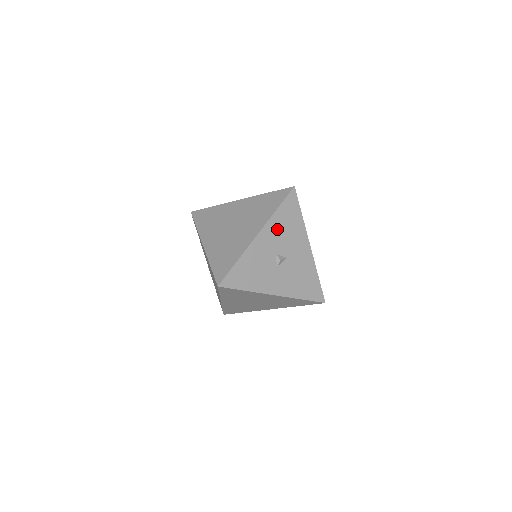
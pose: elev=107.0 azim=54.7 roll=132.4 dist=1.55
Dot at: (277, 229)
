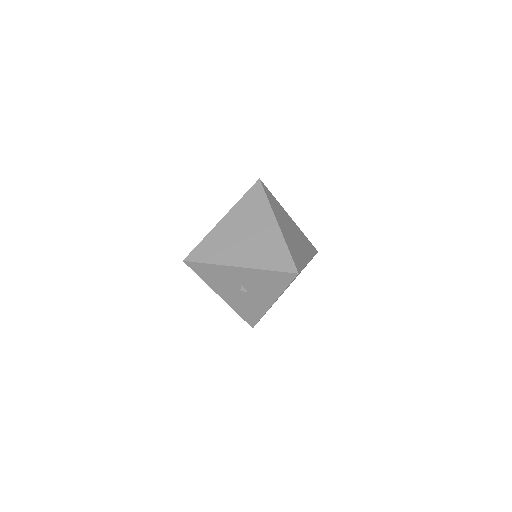
Dot at: (257, 277)
